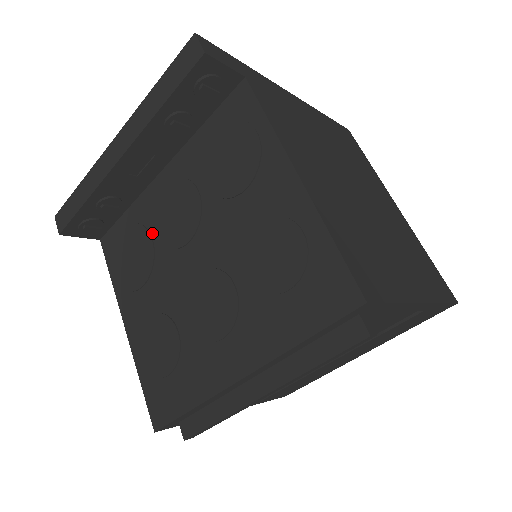
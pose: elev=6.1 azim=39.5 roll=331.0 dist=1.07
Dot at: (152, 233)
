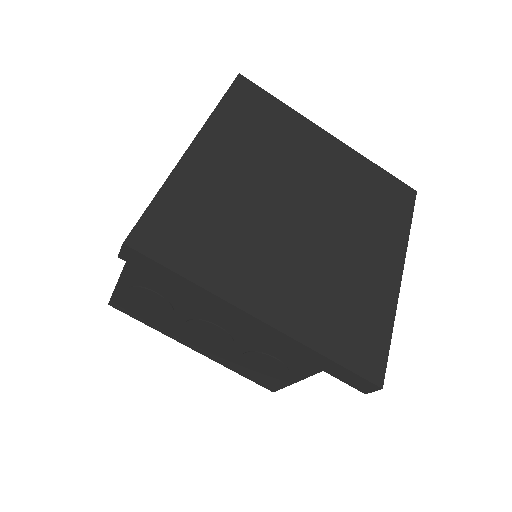
Dot at: occluded
